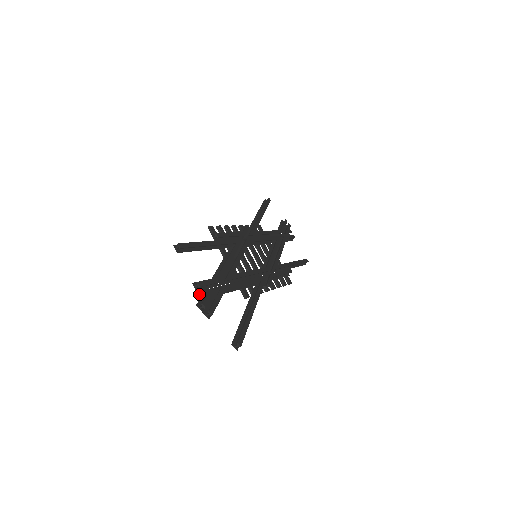
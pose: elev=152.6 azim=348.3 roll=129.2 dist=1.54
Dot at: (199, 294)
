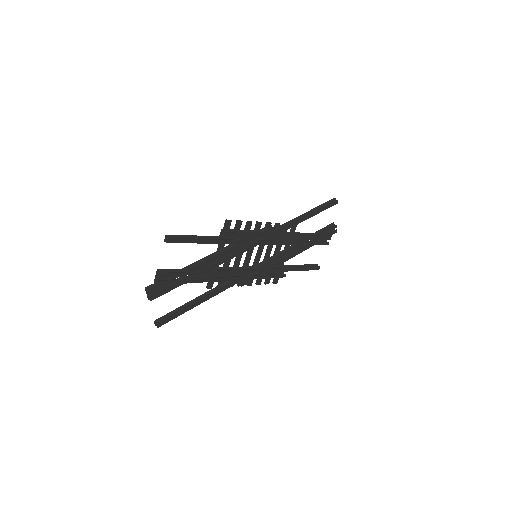
Dot at: (155, 280)
